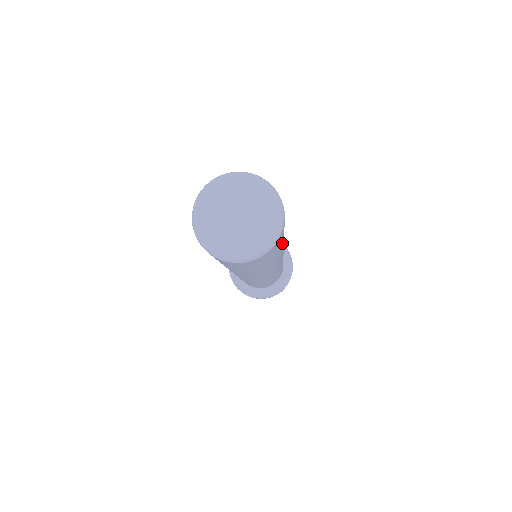
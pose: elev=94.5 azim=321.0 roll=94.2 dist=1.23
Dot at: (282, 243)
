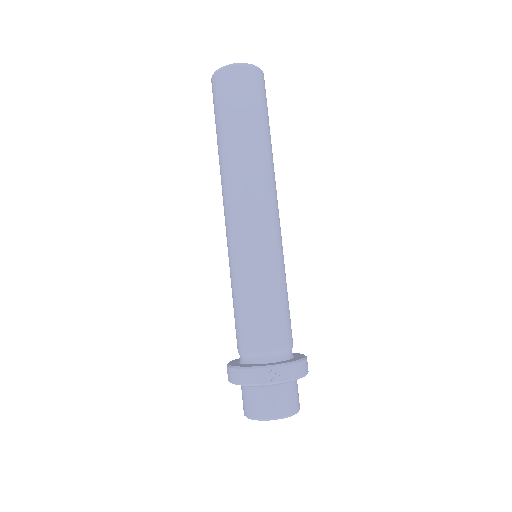
Dot at: (255, 115)
